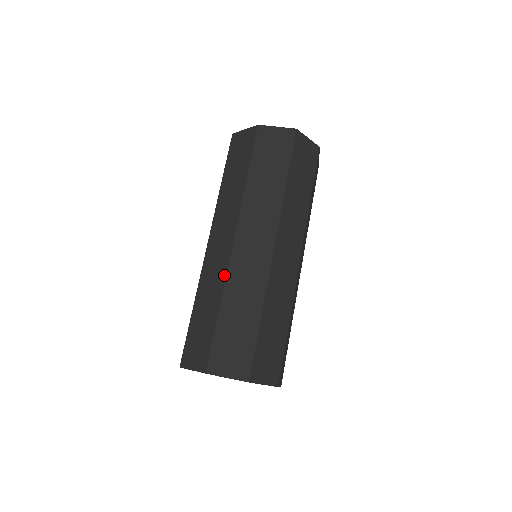
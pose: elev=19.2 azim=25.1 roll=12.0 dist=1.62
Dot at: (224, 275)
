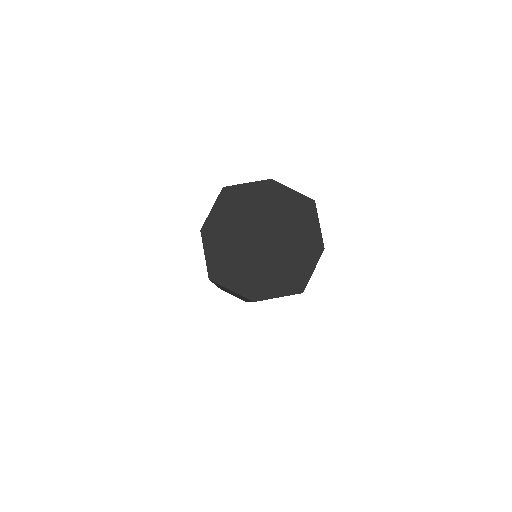
Dot at: occluded
